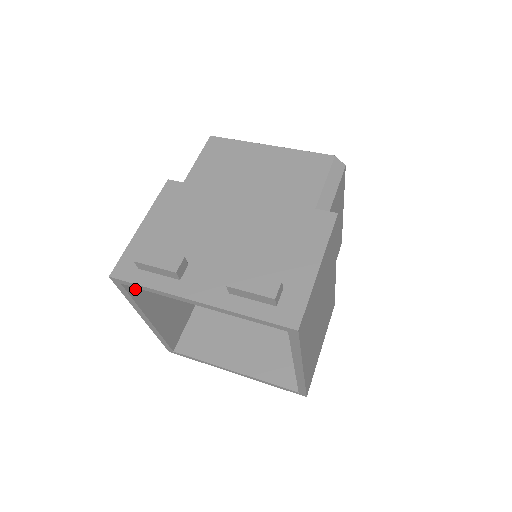
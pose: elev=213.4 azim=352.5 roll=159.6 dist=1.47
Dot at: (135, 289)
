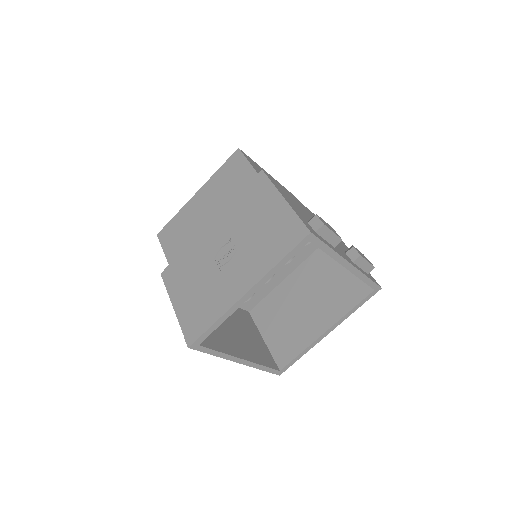
Dot at: occluded
